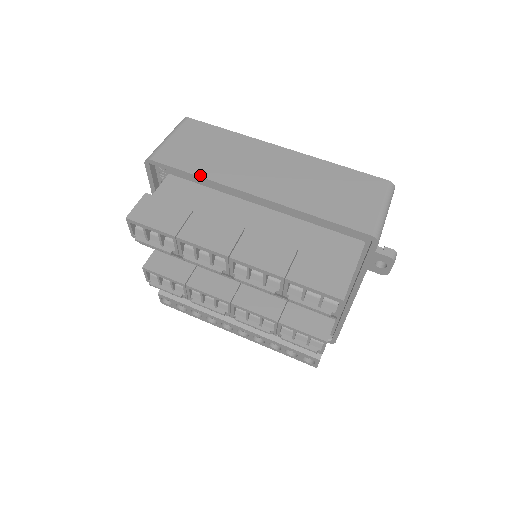
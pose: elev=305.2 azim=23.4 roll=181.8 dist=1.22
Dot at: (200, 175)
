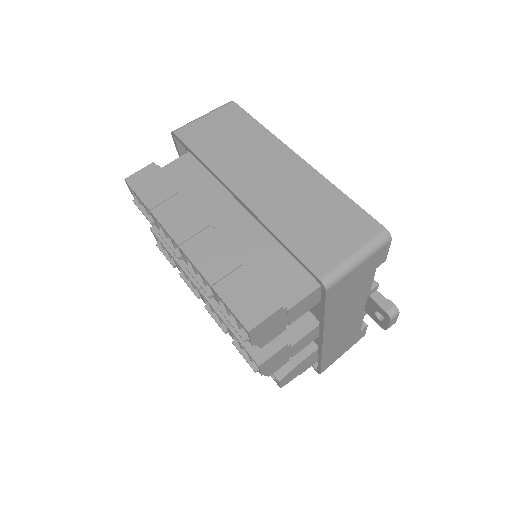
Dot at: (203, 160)
